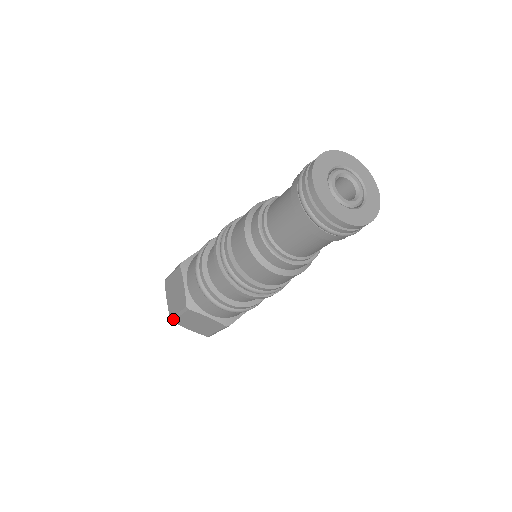
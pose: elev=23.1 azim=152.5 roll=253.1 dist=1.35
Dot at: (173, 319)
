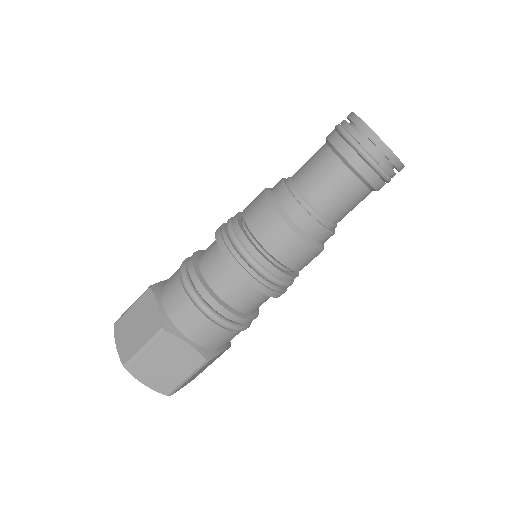
Dot at: (118, 320)
